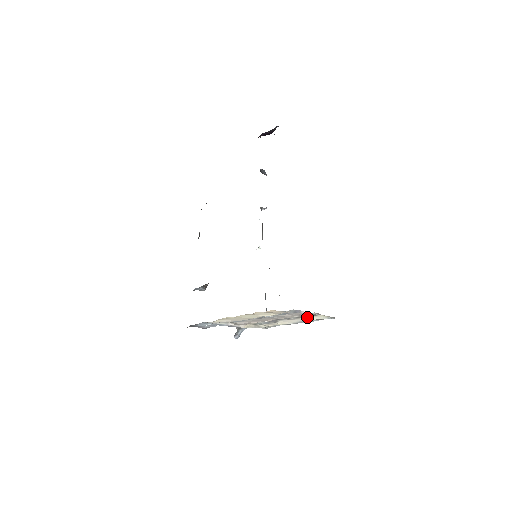
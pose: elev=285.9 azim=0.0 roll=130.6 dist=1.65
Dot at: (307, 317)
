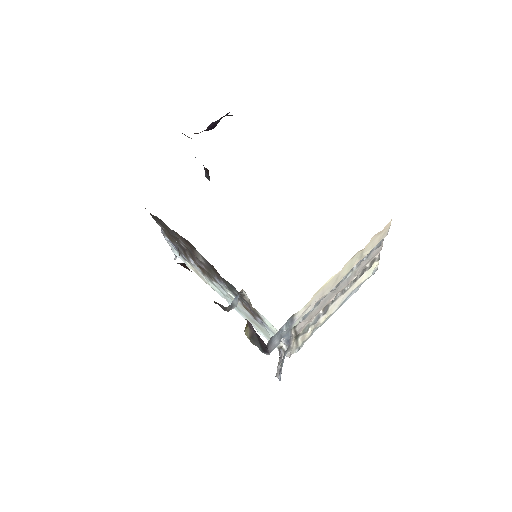
Dot at: (360, 278)
